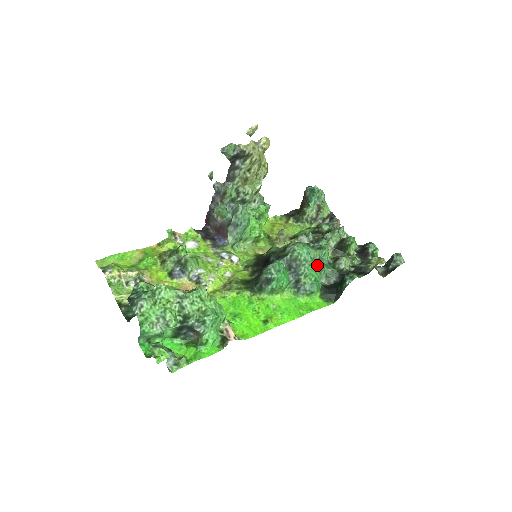
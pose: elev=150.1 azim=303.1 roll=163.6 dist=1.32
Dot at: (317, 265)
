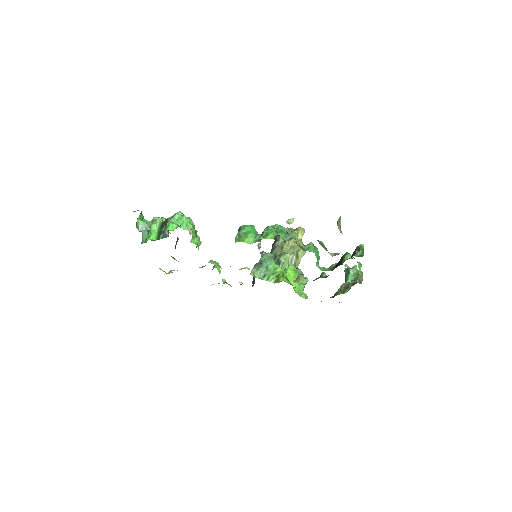
Dot at: (284, 231)
